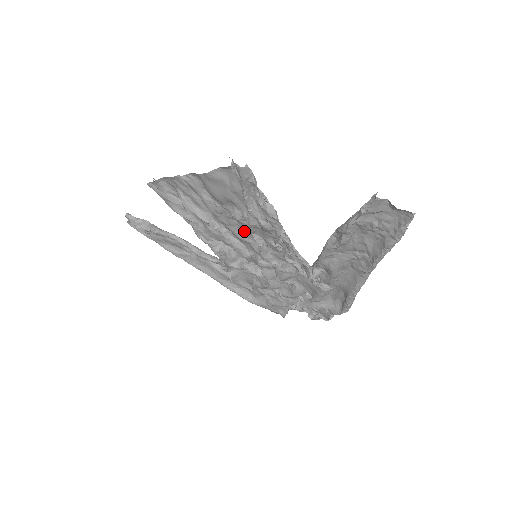
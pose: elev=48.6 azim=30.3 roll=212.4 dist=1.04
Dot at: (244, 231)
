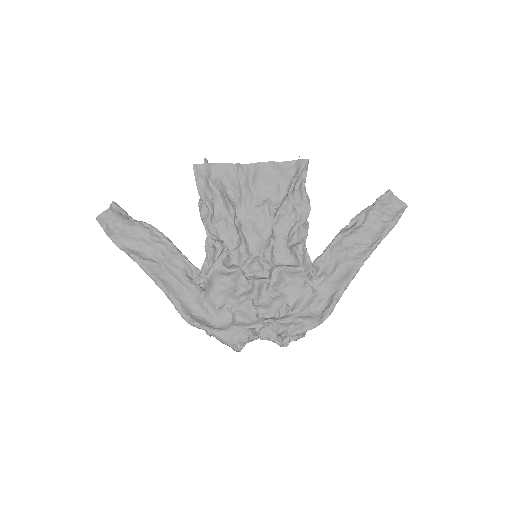
Dot at: (260, 227)
